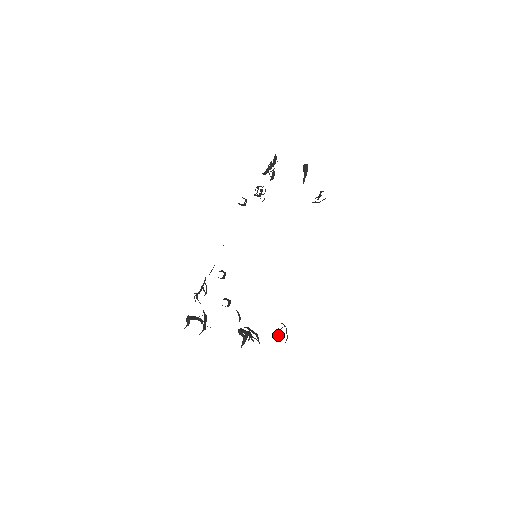
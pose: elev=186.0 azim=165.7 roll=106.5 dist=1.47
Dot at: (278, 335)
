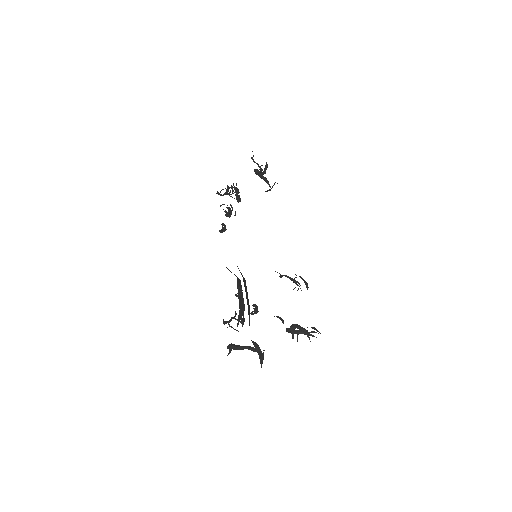
Dot at: (281, 276)
